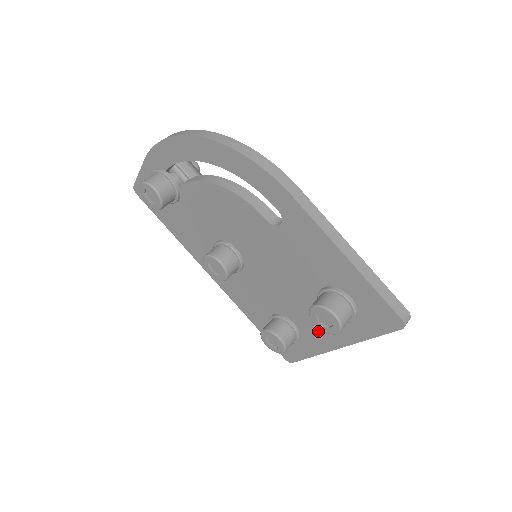
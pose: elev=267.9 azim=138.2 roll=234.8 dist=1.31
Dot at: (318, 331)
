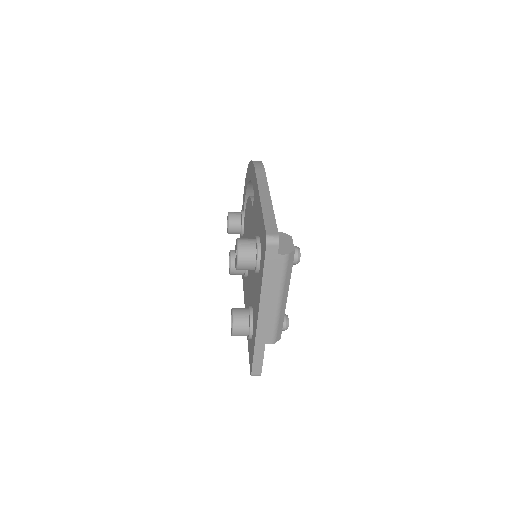
Dot at: occluded
